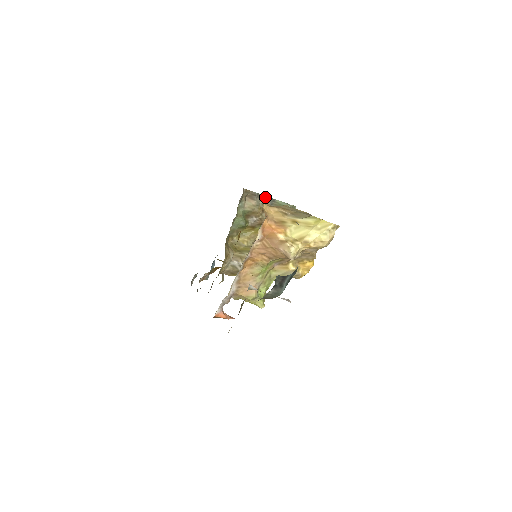
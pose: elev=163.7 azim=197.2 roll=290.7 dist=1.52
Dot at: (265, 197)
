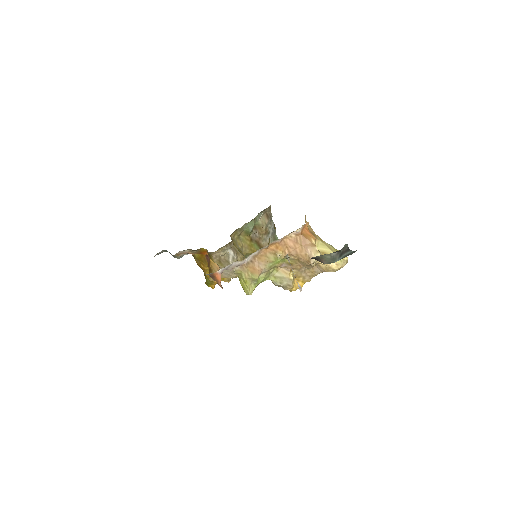
Dot at: (273, 224)
